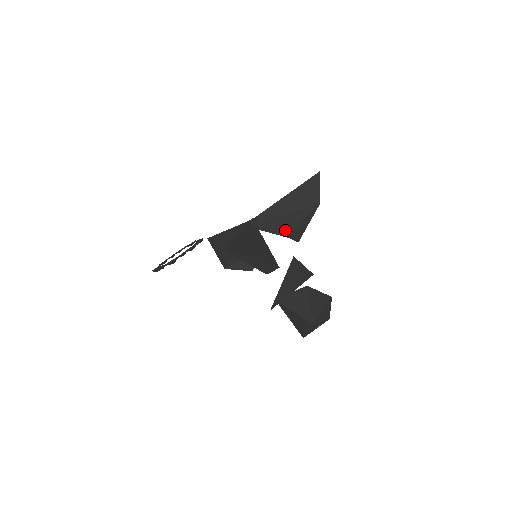
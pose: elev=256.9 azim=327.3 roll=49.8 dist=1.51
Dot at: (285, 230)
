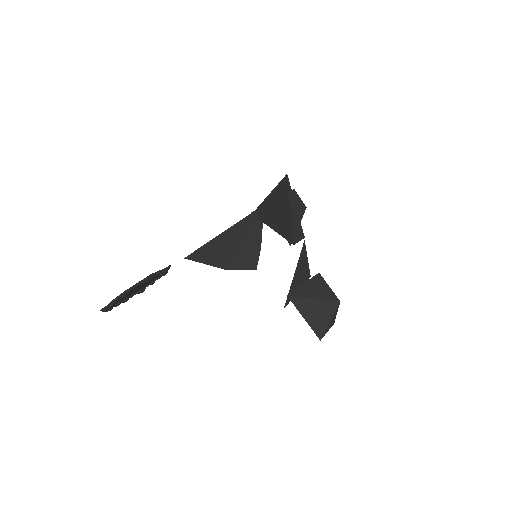
Dot at: occluded
